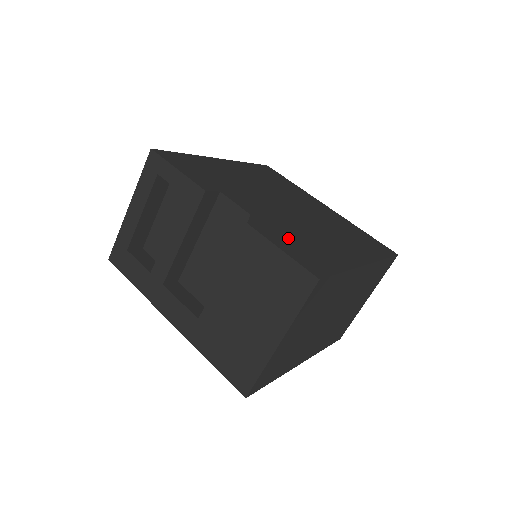
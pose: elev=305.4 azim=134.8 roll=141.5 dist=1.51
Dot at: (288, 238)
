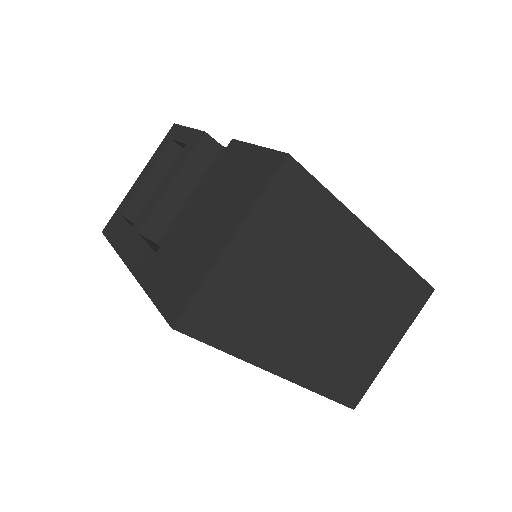
Dot at: occluded
